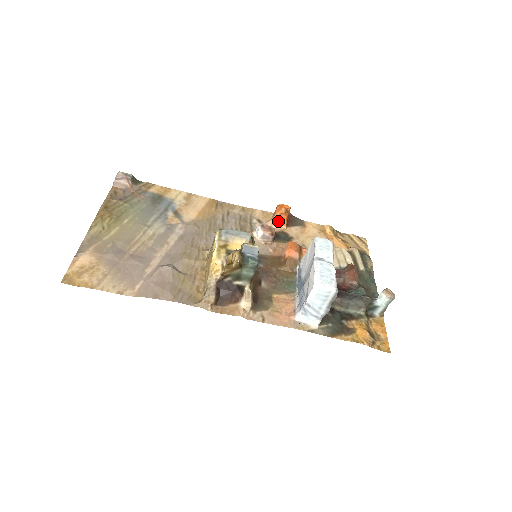
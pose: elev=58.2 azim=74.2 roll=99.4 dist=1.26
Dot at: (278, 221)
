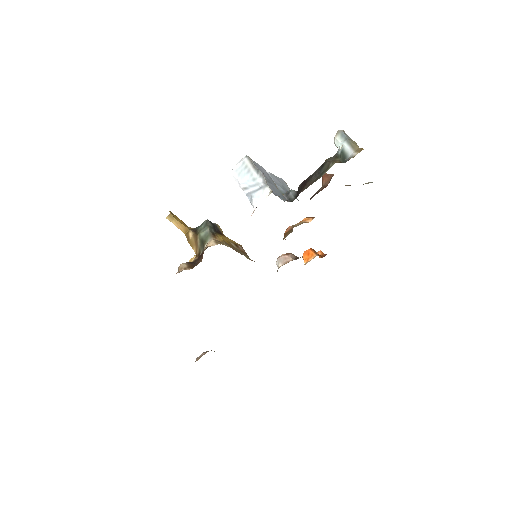
Dot at: (306, 258)
